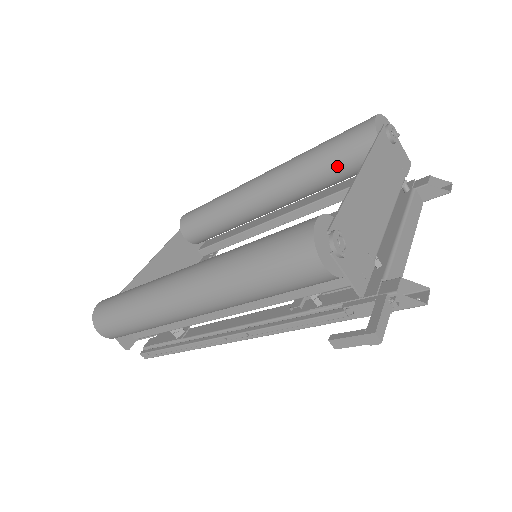
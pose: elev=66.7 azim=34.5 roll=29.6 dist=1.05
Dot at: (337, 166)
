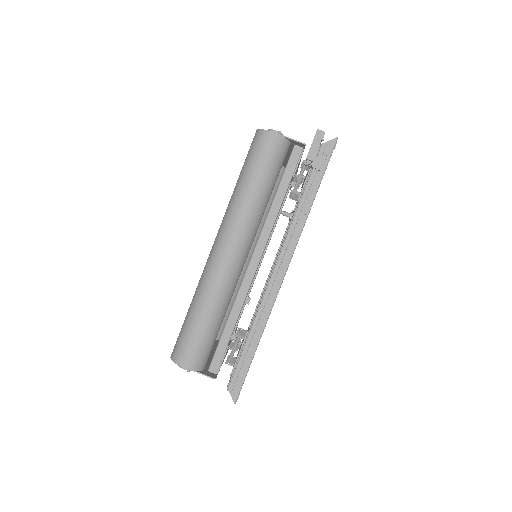
Dot at: occluded
